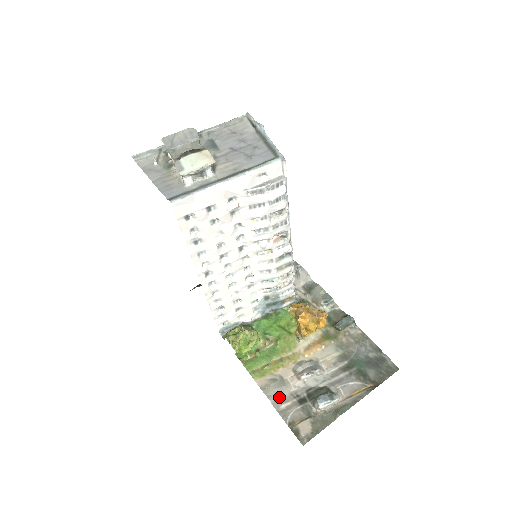
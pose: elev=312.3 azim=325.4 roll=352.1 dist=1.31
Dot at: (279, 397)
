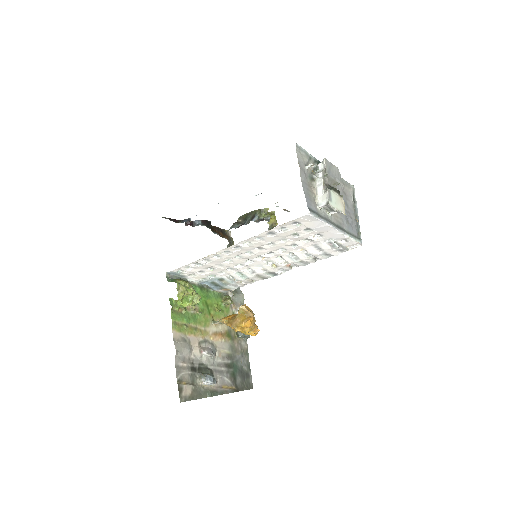
Dot at: (182, 355)
